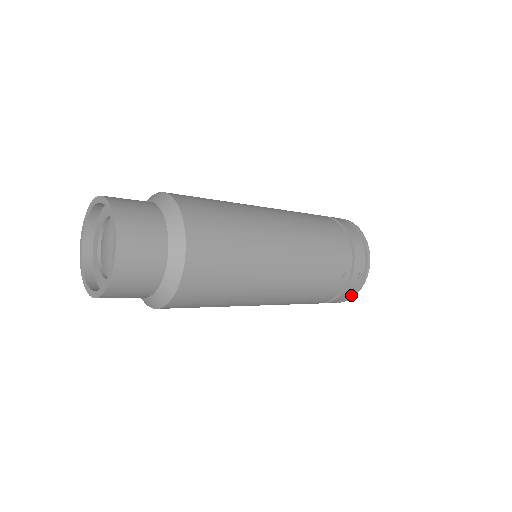
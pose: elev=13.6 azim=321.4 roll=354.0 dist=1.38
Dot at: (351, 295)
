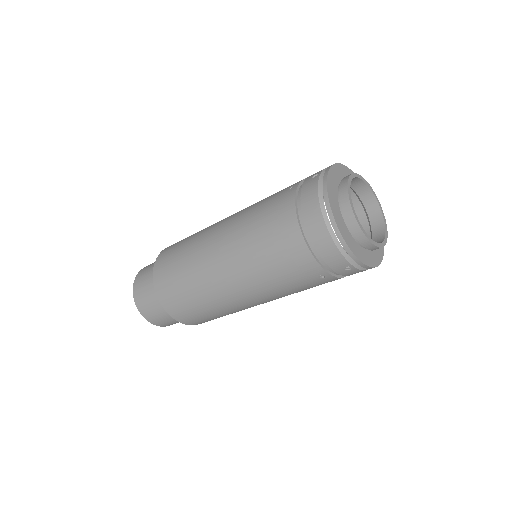
Dot at: occluded
